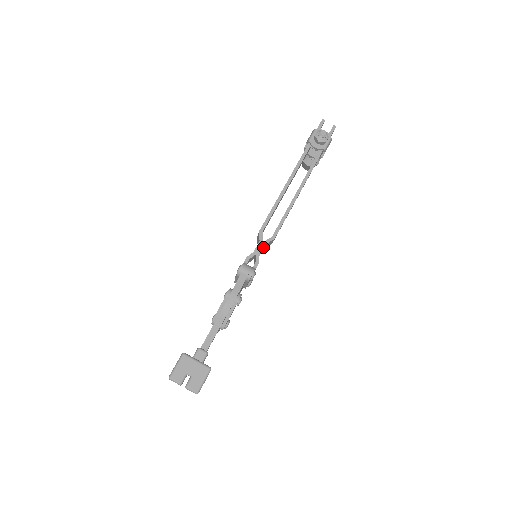
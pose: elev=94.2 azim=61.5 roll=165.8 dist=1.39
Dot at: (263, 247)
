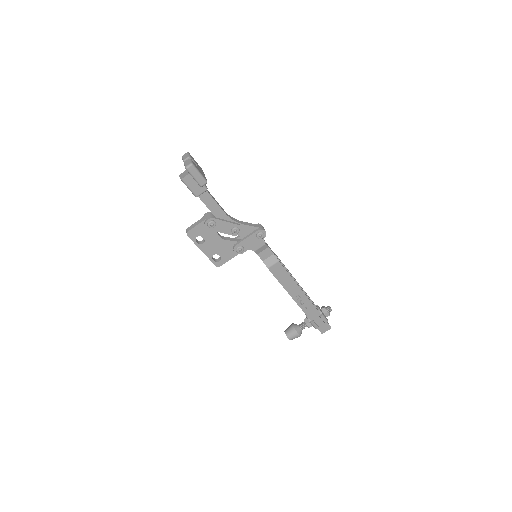
Dot at: (272, 251)
